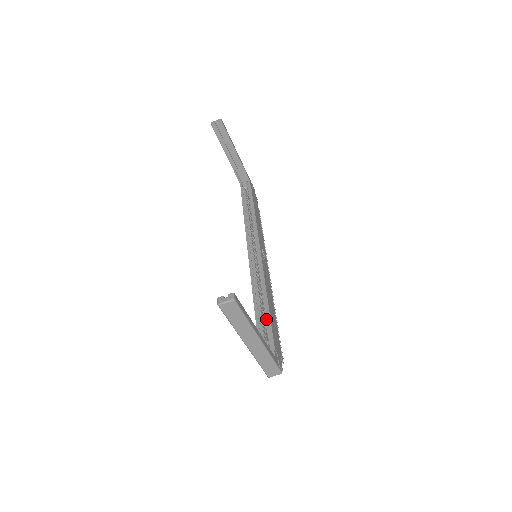
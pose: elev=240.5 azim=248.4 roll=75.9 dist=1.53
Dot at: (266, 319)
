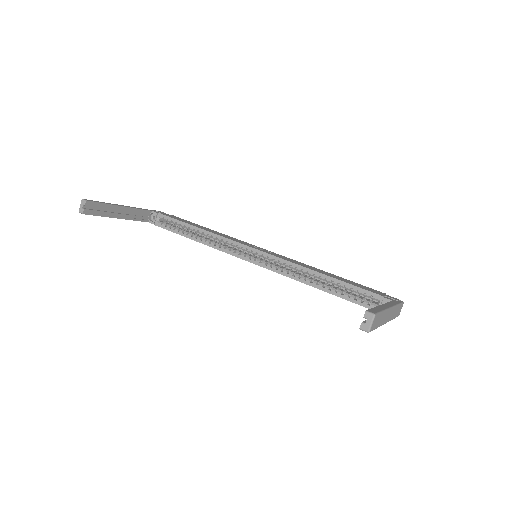
Dot at: (343, 286)
